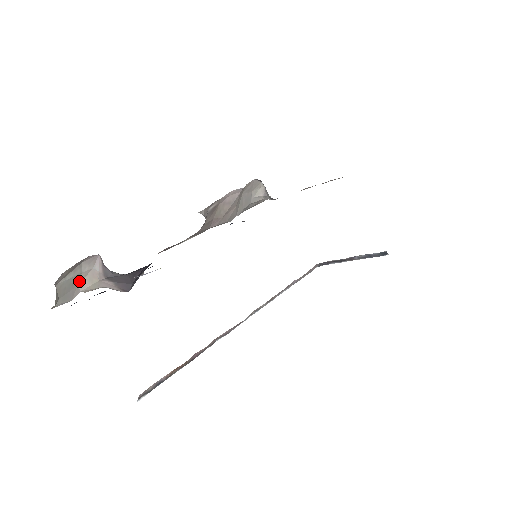
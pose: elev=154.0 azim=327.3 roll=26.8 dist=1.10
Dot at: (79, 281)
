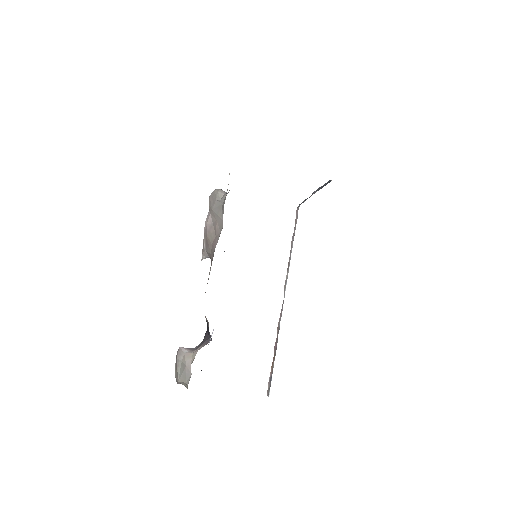
Dot at: (185, 364)
